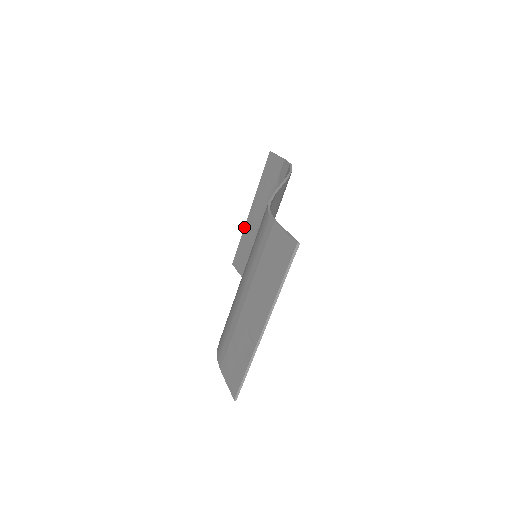
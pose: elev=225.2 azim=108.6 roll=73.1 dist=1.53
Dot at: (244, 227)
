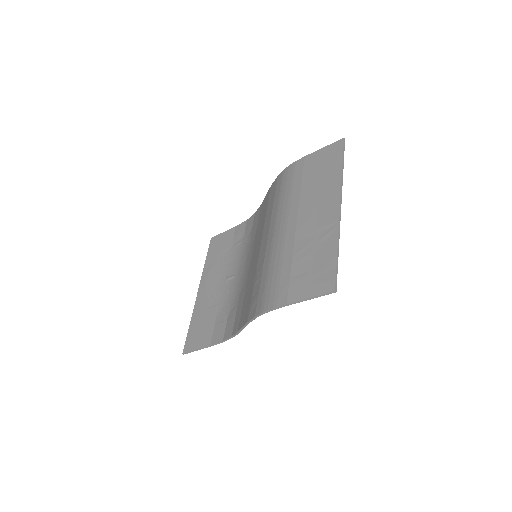
Dot at: occluded
